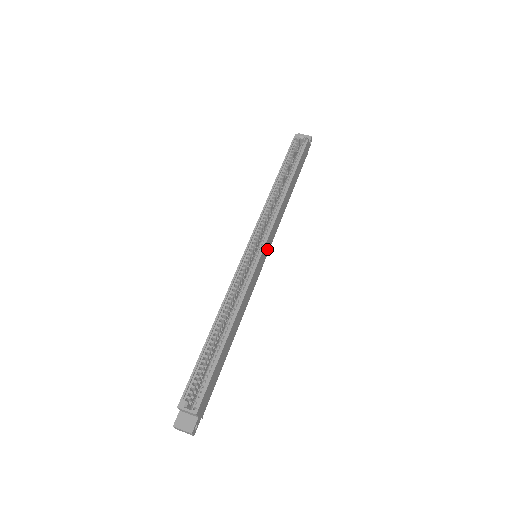
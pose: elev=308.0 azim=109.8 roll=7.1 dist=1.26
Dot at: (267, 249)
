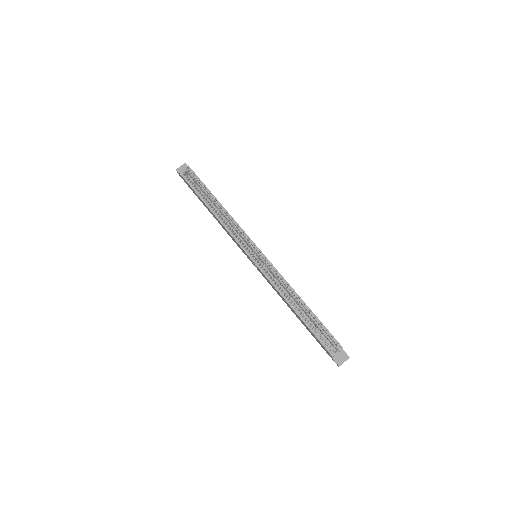
Dot at: occluded
